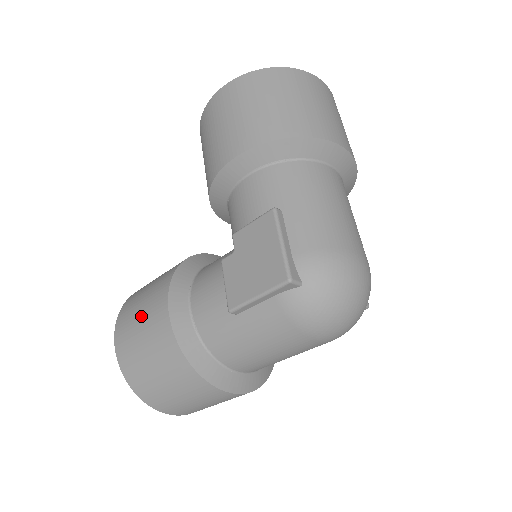
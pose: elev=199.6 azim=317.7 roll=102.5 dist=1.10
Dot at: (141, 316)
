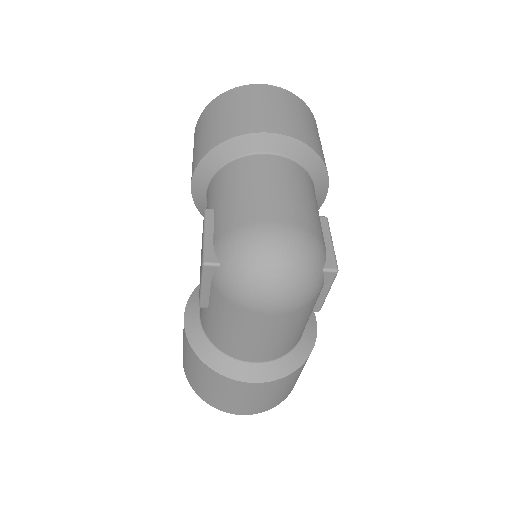
Dot at: occluded
